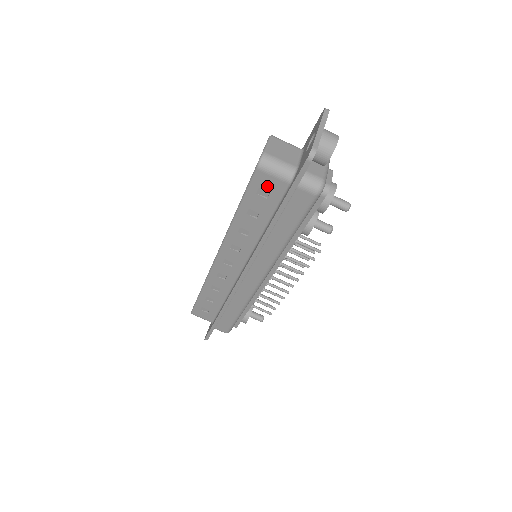
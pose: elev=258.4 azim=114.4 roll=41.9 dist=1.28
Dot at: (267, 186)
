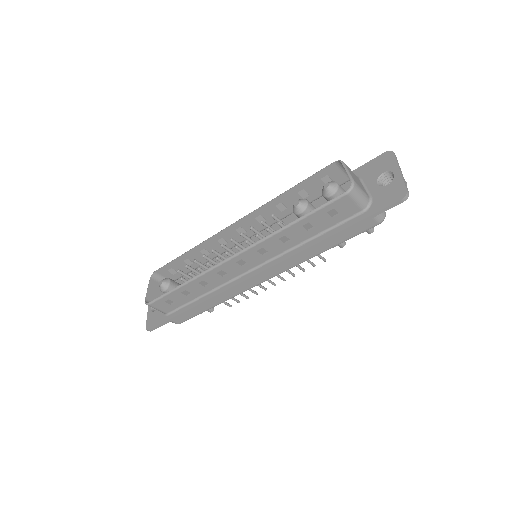
Dot at: (342, 208)
